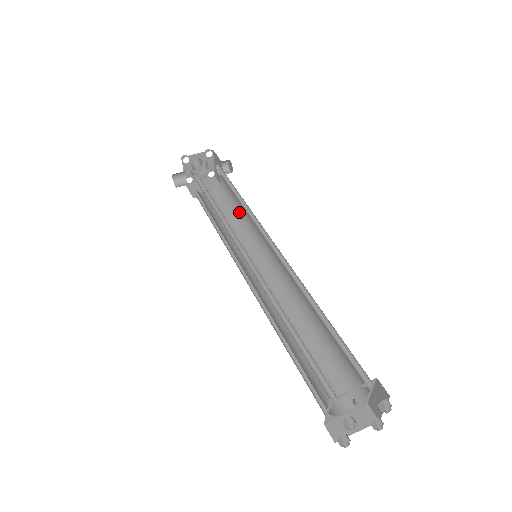
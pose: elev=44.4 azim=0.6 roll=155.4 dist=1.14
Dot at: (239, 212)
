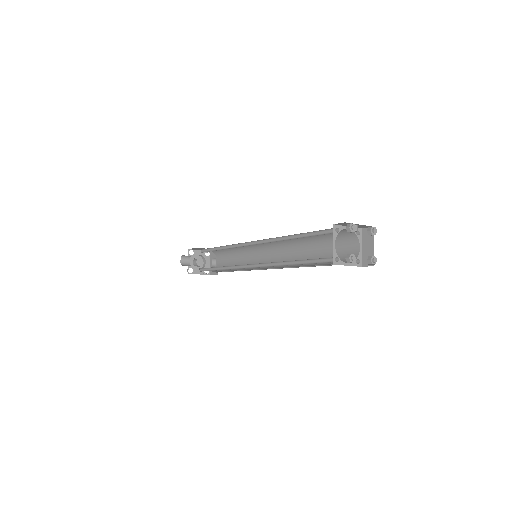
Dot at: occluded
